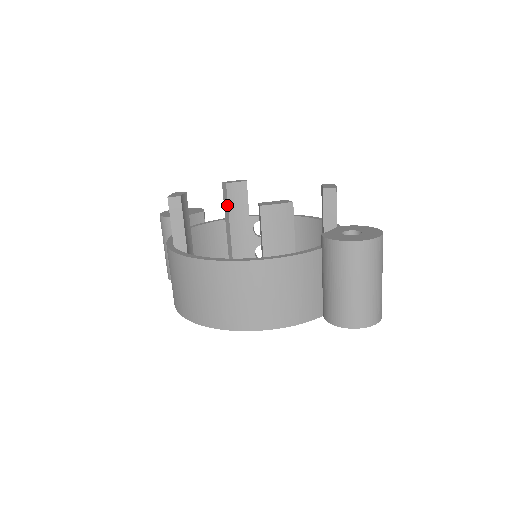
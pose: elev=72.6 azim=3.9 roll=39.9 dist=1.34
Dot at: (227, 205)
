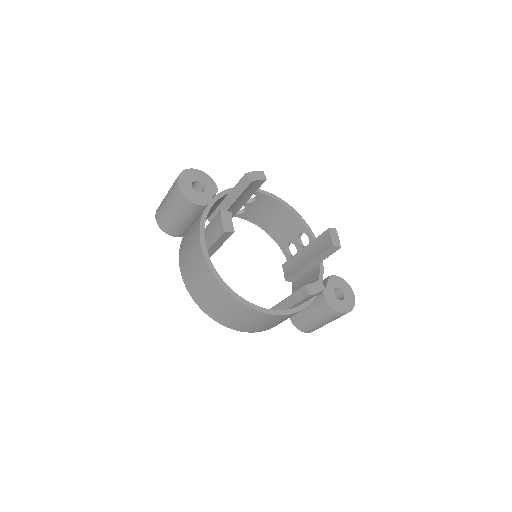
Dot at: (241, 192)
